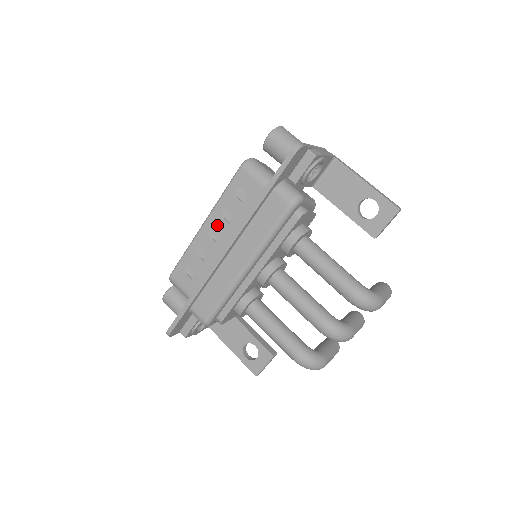
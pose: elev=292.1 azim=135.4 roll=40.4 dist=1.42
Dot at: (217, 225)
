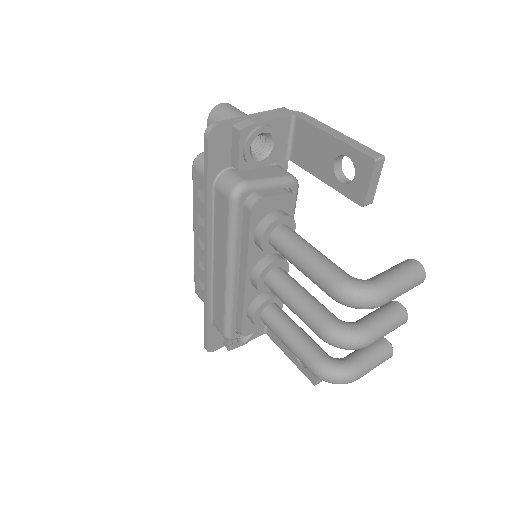
Dot at: (200, 234)
